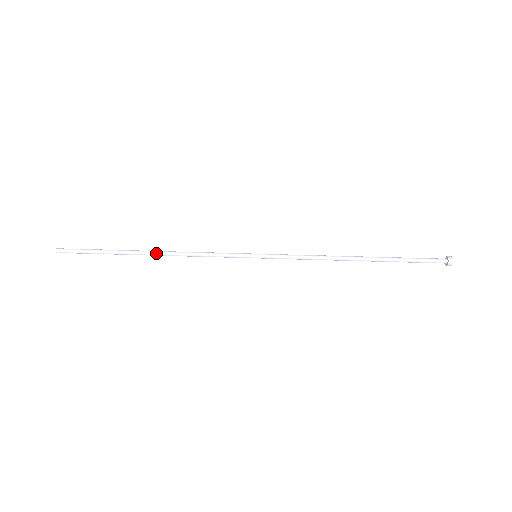
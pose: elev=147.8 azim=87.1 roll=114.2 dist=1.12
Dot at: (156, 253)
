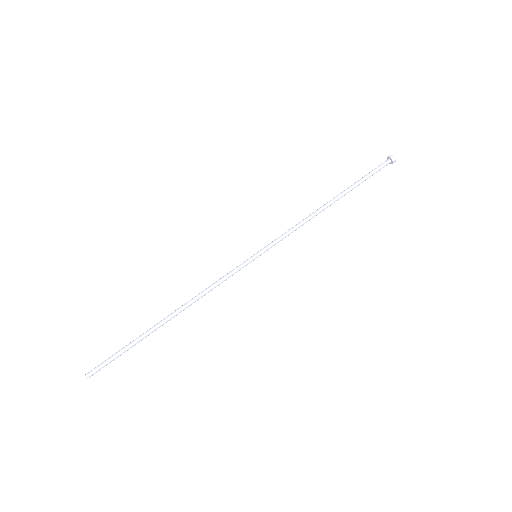
Dot at: (176, 314)
